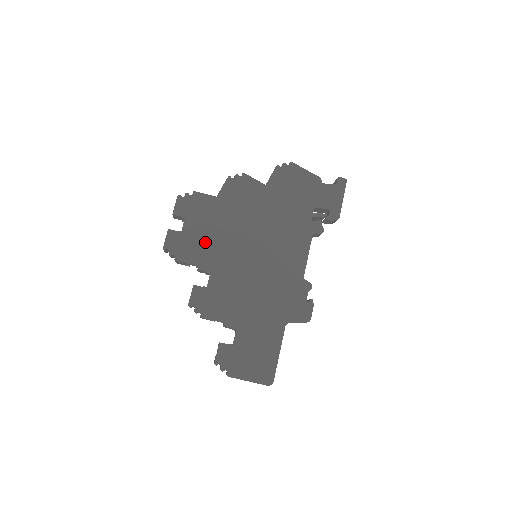
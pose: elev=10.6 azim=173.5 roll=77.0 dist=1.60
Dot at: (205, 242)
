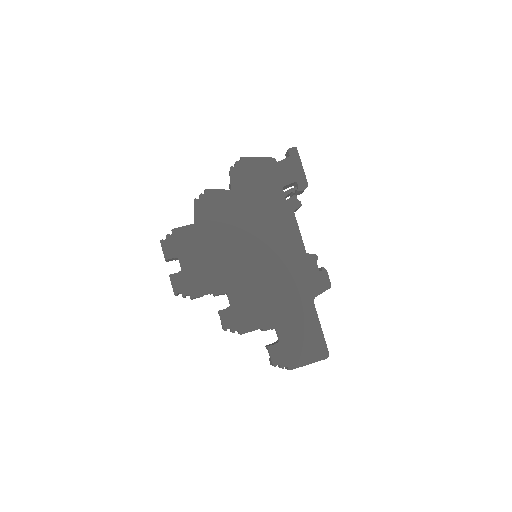
Dot at: (207, 269)
